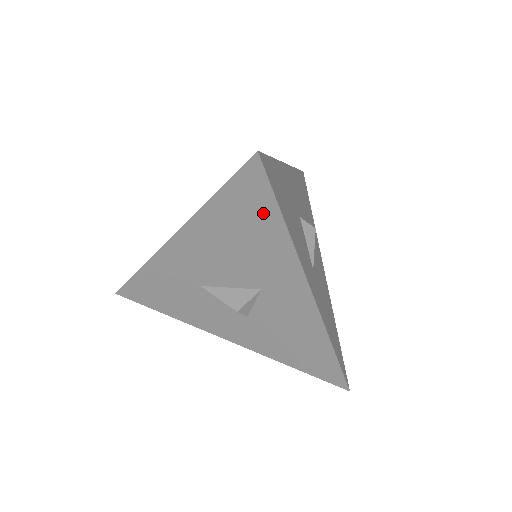
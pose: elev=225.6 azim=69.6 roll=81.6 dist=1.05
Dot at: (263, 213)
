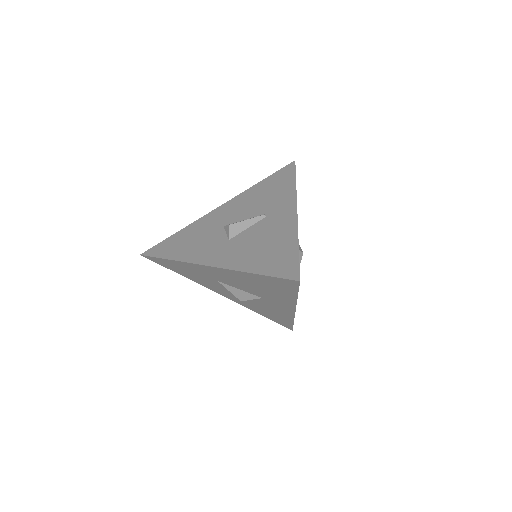
Dot at: (286, 290)
